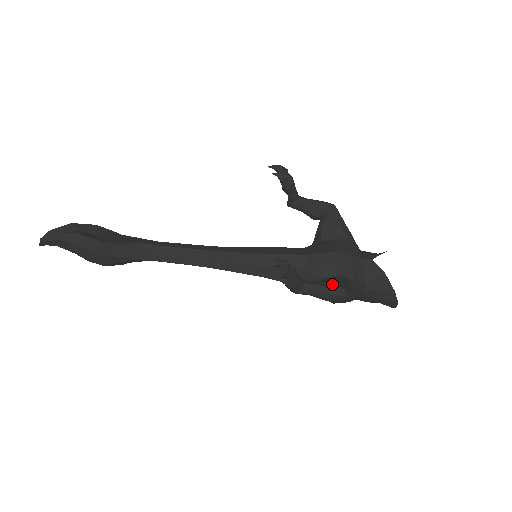
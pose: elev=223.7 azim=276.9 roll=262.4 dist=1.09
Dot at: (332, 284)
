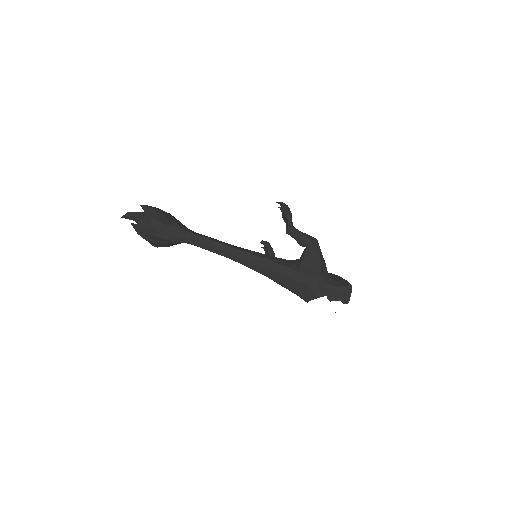
Dot at: occluded
